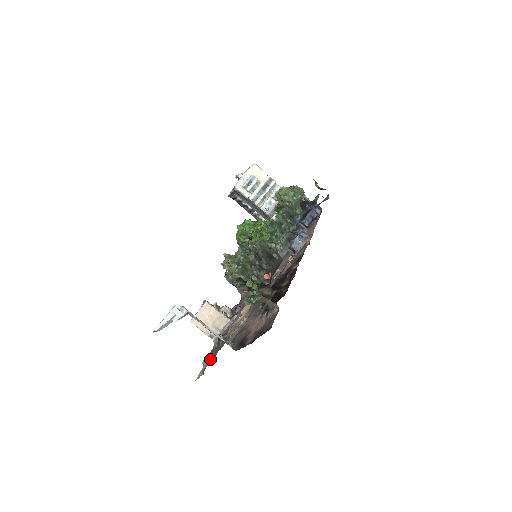
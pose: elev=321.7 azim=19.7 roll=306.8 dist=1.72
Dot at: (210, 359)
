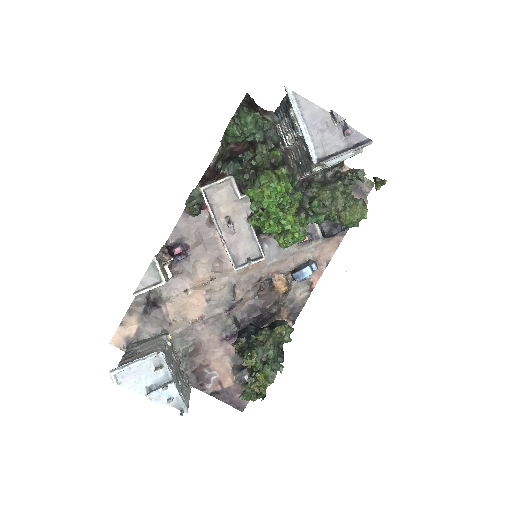
Dot at: (135, 327)
